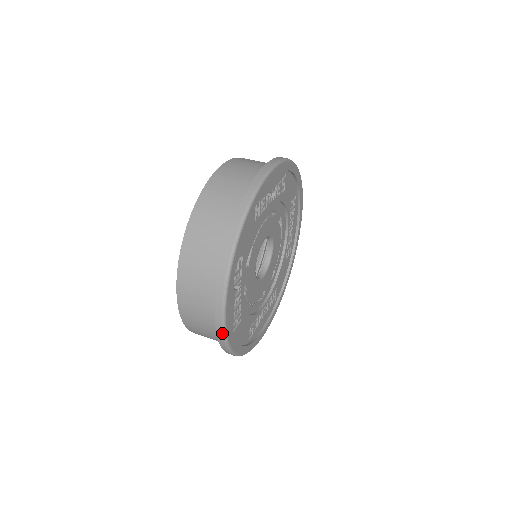
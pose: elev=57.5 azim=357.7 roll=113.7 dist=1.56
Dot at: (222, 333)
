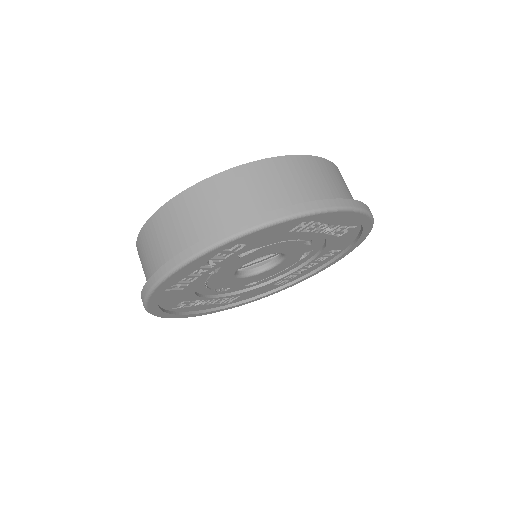
Dot at: (155, 282)
